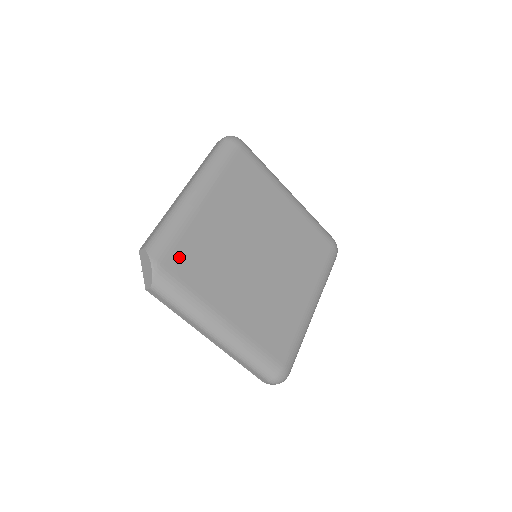
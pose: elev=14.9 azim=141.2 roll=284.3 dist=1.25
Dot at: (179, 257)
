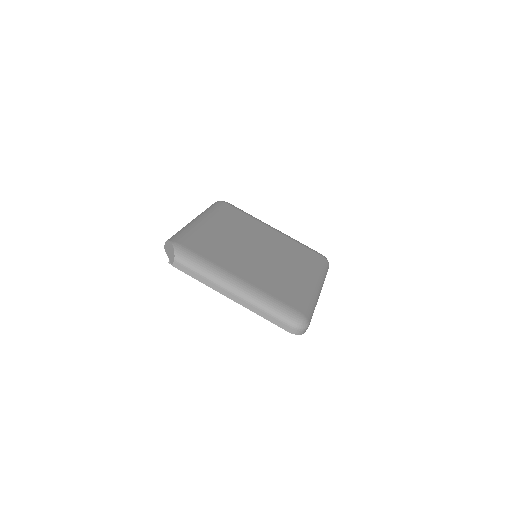
Dot at: (192, 242)
